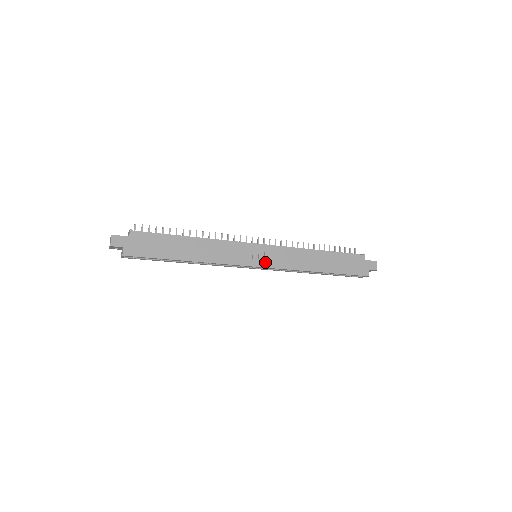
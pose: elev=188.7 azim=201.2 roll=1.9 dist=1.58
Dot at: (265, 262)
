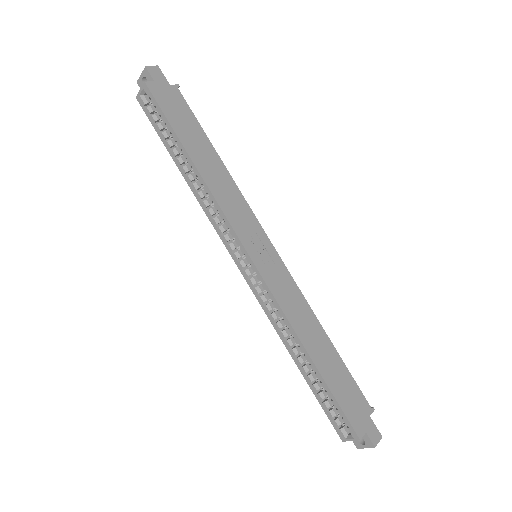
Dot at: (262, 264)
